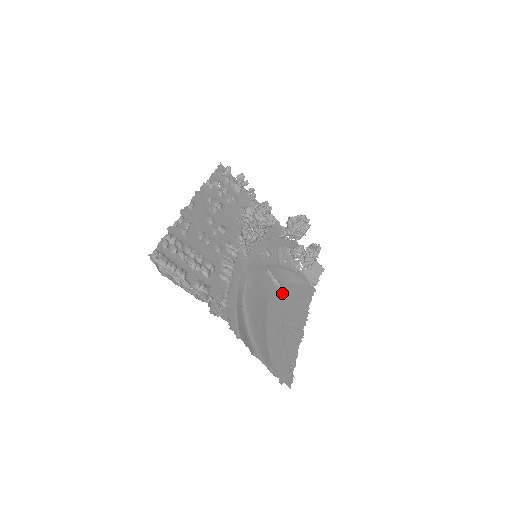
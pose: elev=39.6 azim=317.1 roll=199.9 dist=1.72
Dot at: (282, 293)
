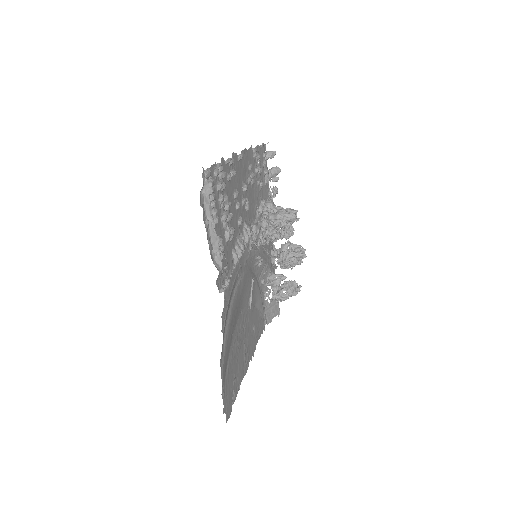
Dot at: (249, 311)
